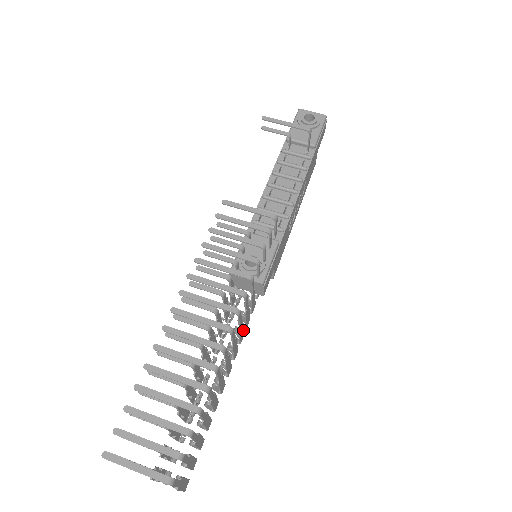
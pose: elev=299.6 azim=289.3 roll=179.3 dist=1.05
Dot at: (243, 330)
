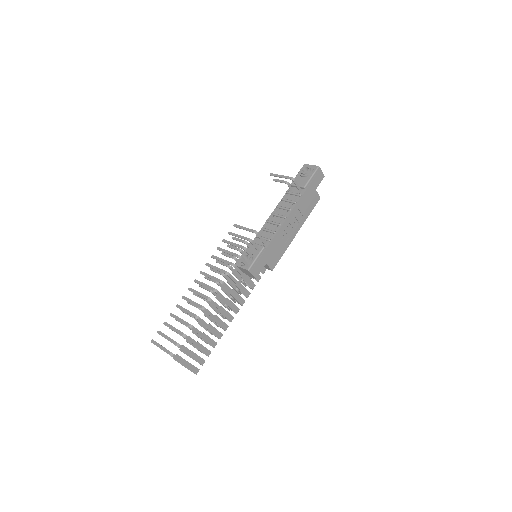
Dot at: (240, 297)
